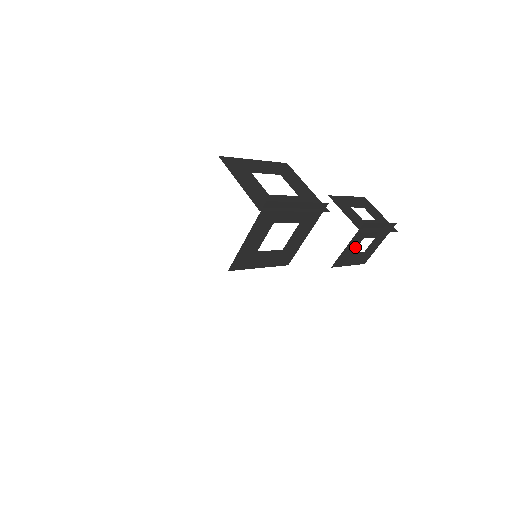
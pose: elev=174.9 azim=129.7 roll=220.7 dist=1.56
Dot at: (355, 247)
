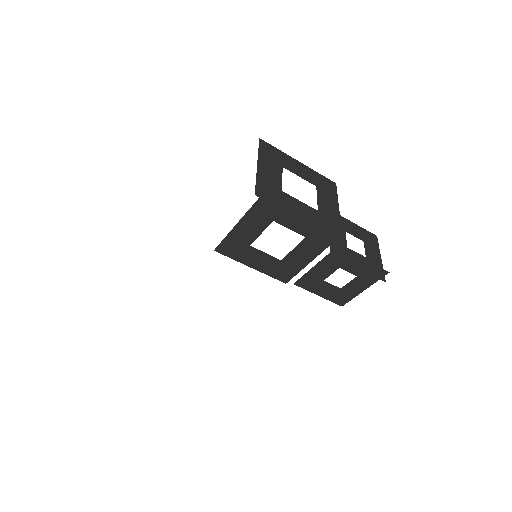
Dot at: (327, 274)
